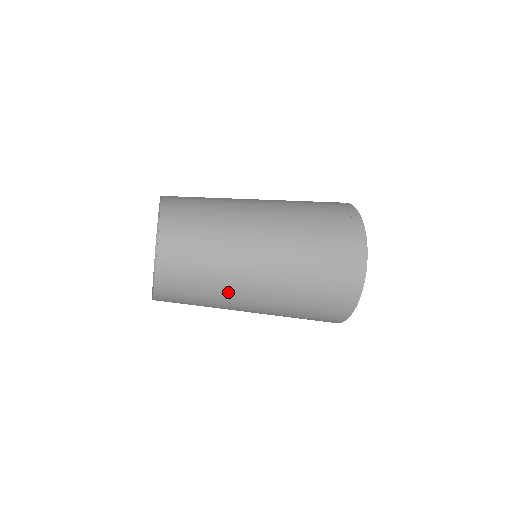
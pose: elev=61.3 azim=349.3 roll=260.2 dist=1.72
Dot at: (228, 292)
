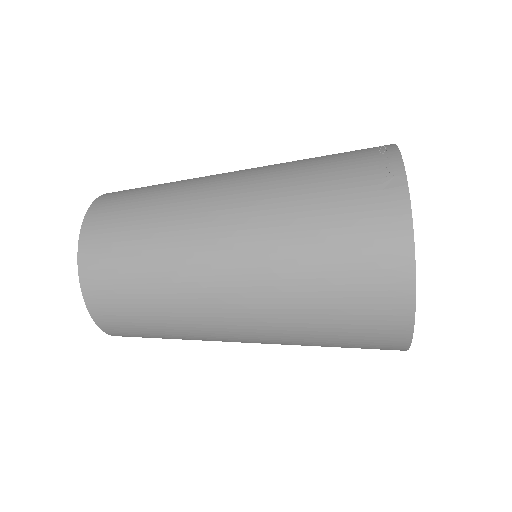
Dot at: (189, 312)
